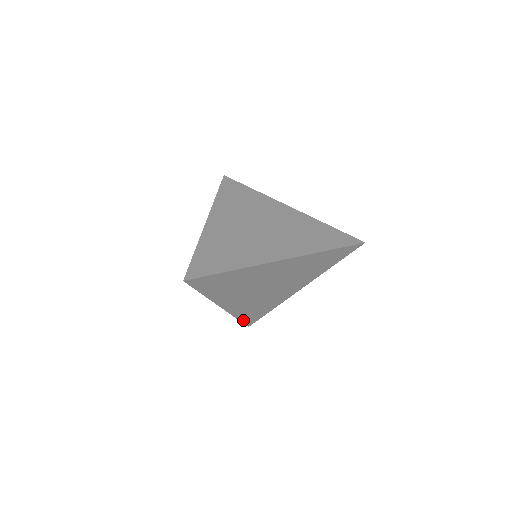
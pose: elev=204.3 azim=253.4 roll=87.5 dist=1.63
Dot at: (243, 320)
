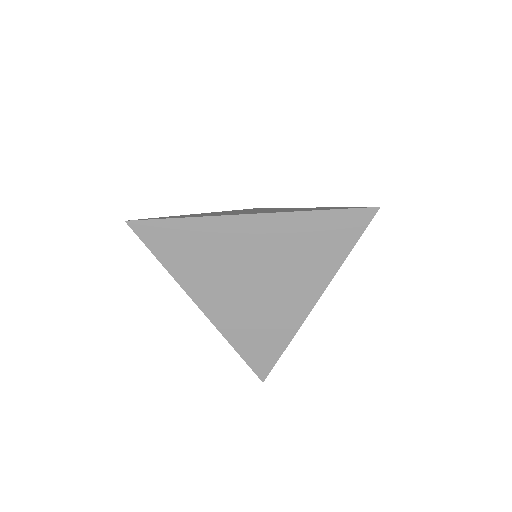
Dot at: (247, 359)
